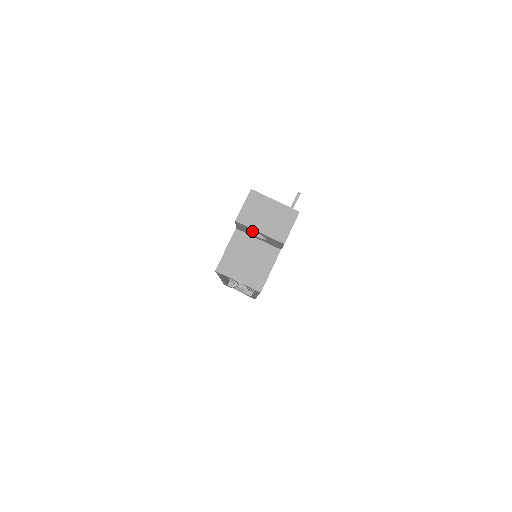
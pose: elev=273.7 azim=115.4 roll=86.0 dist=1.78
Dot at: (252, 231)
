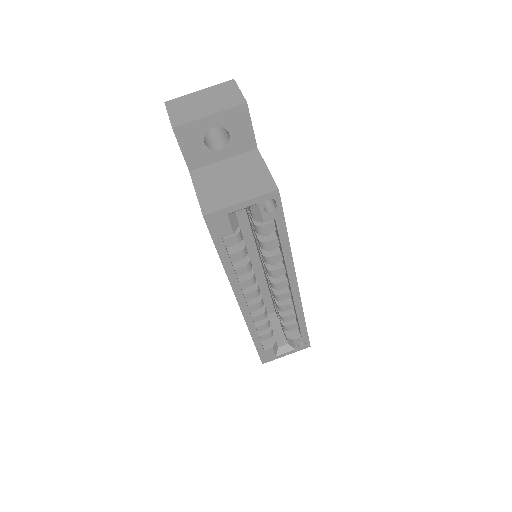
Dot at: (203, 134)
